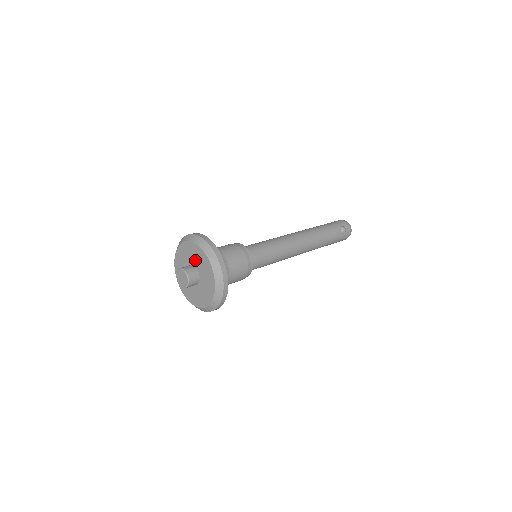
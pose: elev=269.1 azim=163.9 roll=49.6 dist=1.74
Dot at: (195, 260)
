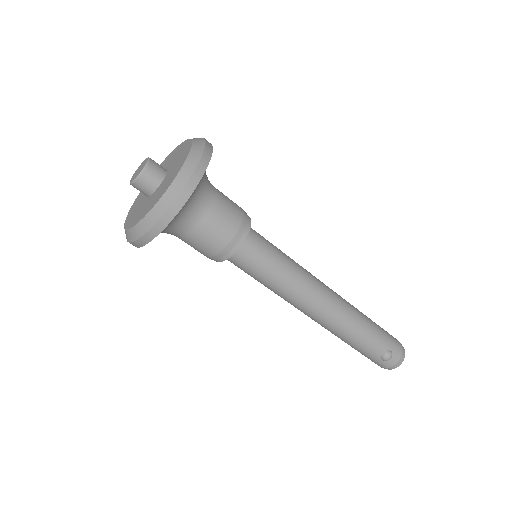
Dot at: (171, 170)
